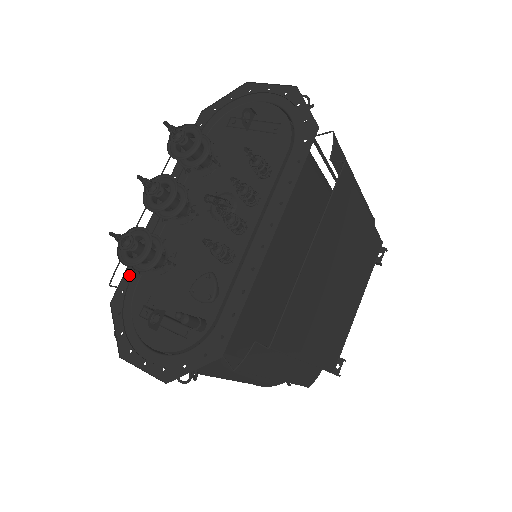
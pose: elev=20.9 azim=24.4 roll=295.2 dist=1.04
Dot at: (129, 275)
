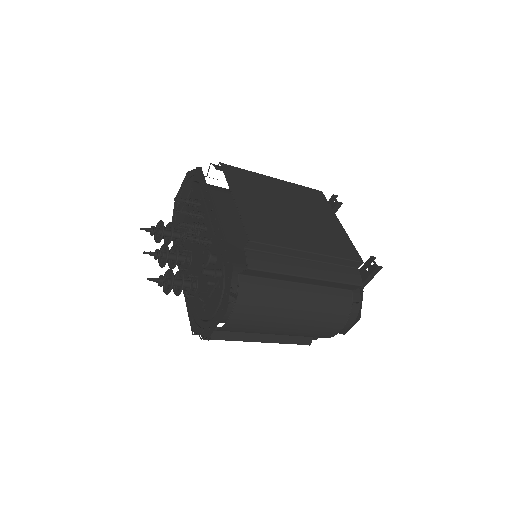
Dot at: (190, 311)
